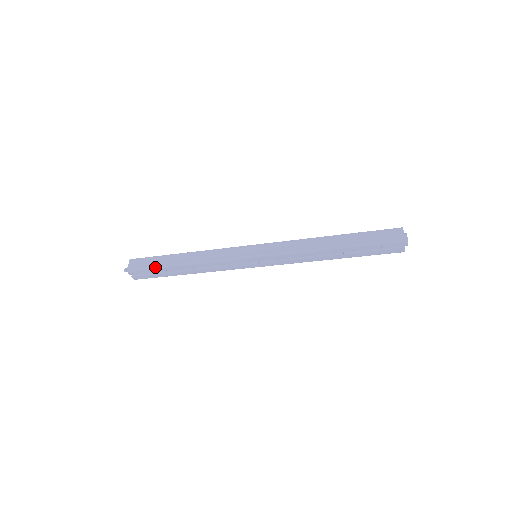
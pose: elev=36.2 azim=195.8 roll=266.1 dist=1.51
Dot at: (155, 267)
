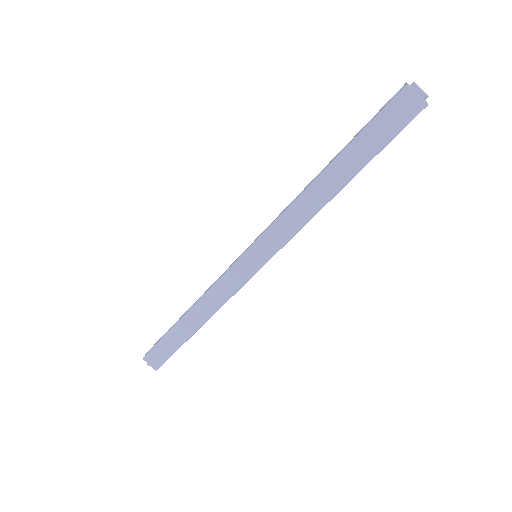
Dot at: (176, 350)
